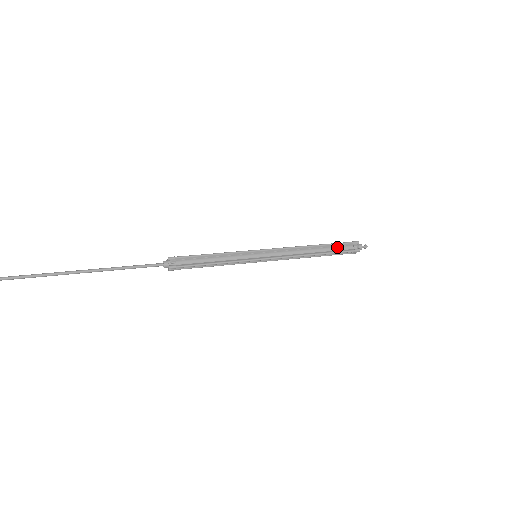
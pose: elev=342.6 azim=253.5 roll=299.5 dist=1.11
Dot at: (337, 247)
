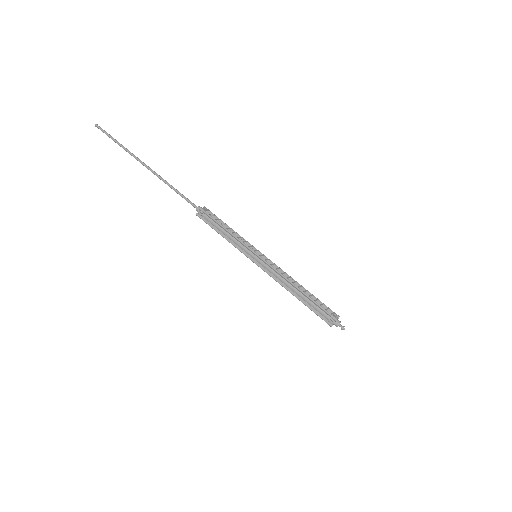
Dot at: (316, 307)
